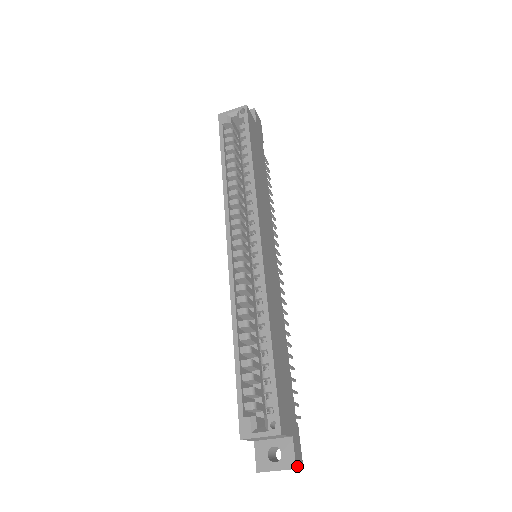
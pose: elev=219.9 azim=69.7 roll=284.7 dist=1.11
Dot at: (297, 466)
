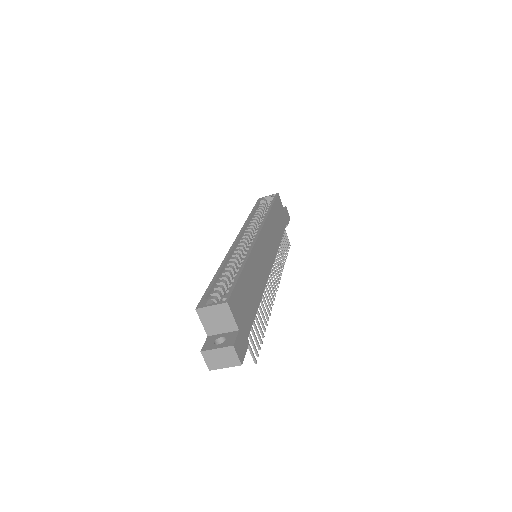
Dot at: (235, 348)
